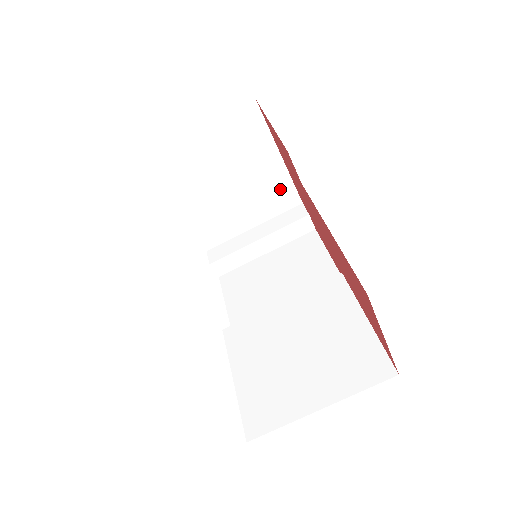
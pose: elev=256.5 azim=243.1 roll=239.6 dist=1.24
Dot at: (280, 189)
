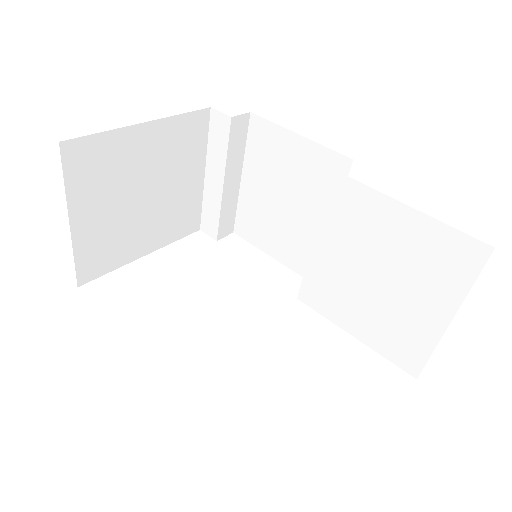
Dot at: (181, 133)
